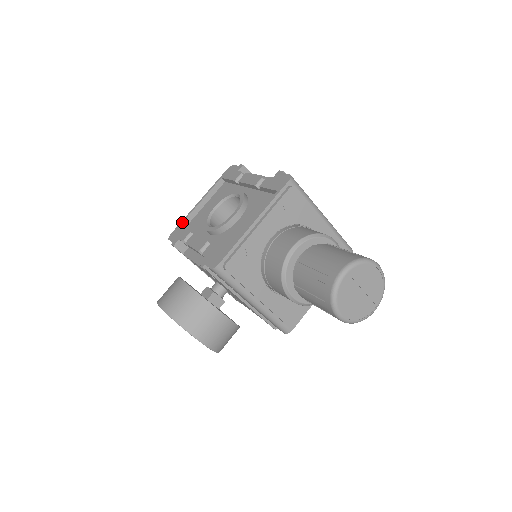
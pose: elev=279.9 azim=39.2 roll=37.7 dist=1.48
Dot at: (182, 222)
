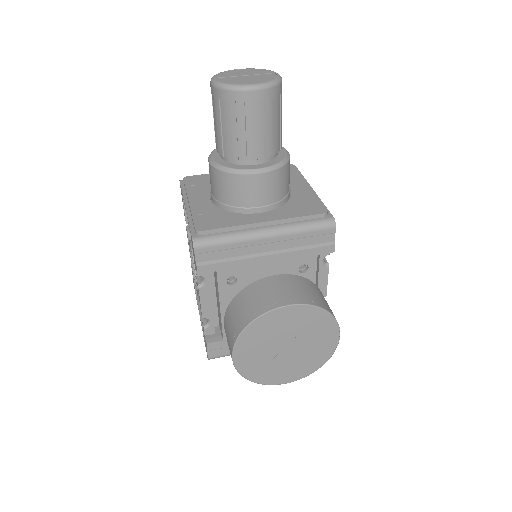
Dot at: (204, 341)
